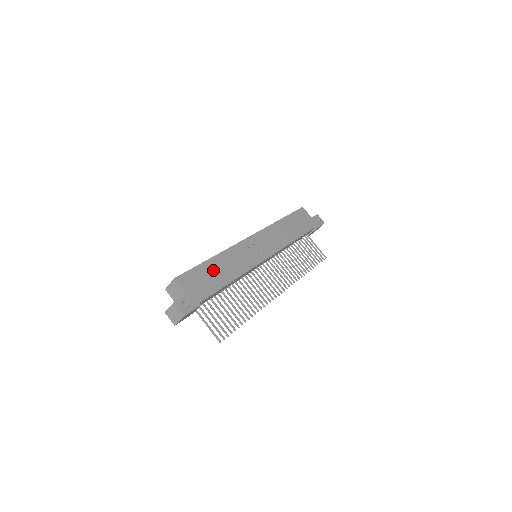
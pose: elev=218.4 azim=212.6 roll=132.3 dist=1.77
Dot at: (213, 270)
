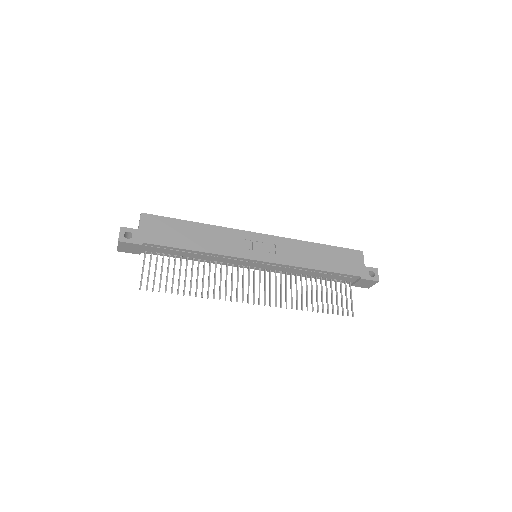
Dot at: (185, 231)
